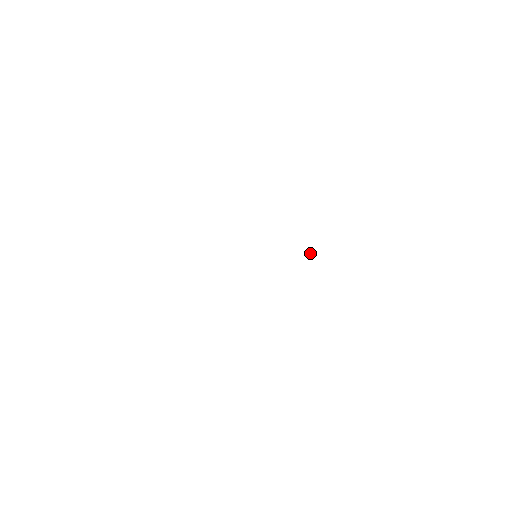
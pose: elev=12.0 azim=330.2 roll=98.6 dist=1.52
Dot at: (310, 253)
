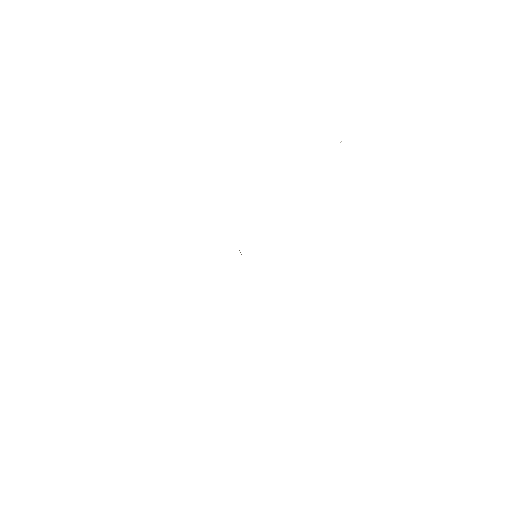
Dot at: (341, 141)
